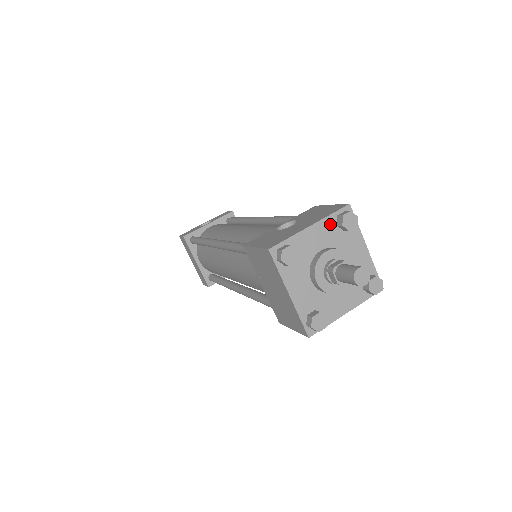
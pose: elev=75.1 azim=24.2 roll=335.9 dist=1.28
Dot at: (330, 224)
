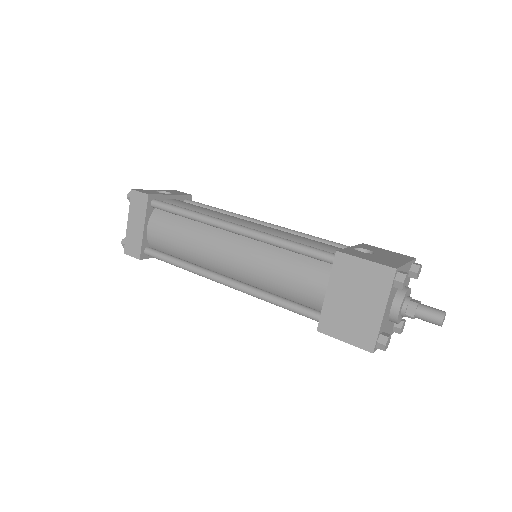
Dot at: (409, 268)
